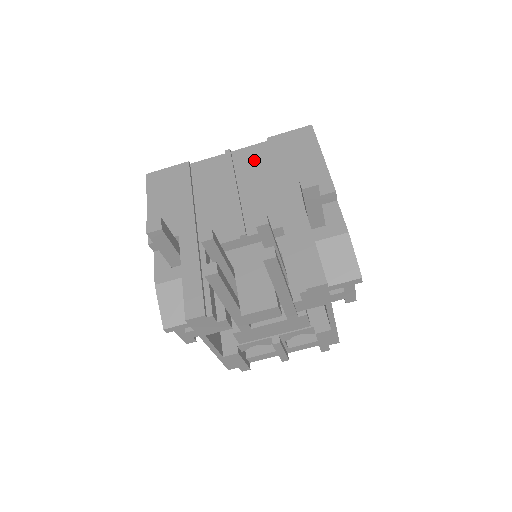
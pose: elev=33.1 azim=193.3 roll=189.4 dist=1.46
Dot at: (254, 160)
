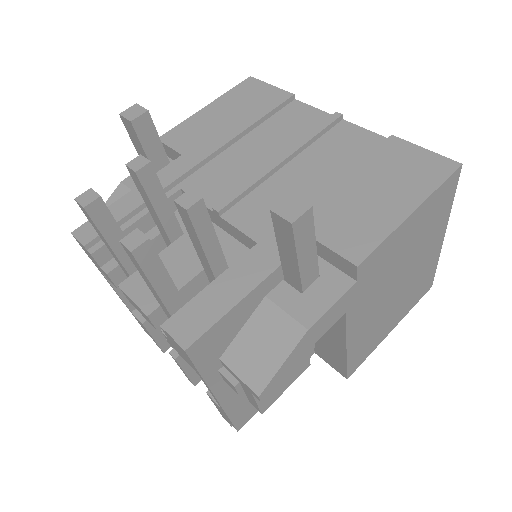
Dot at: (347, 148)
